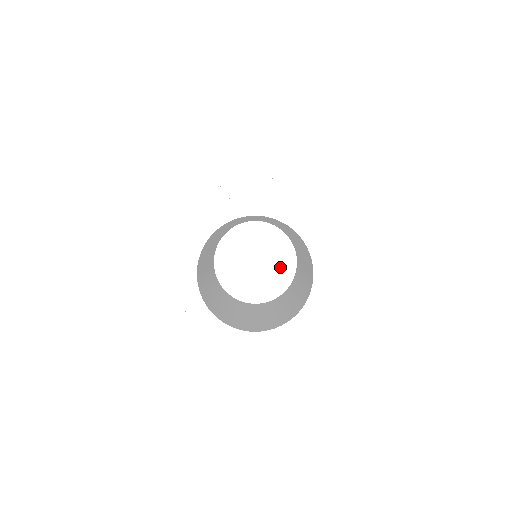
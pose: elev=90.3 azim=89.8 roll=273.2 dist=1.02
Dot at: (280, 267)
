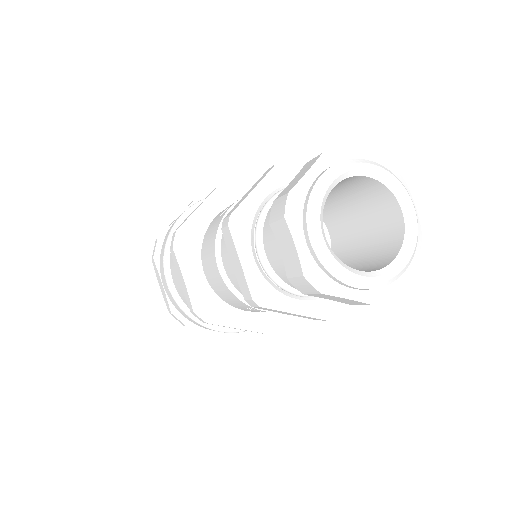
Dot at: occluded
